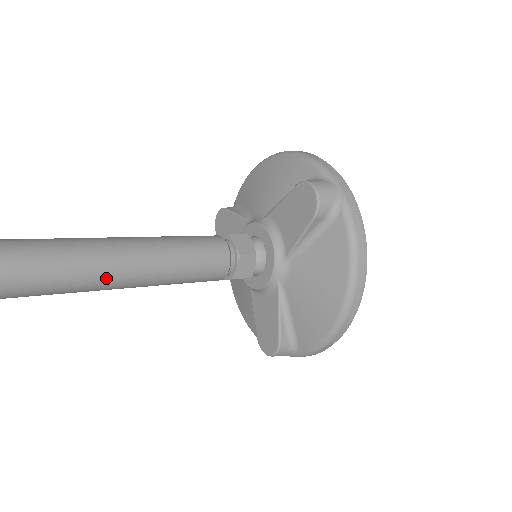
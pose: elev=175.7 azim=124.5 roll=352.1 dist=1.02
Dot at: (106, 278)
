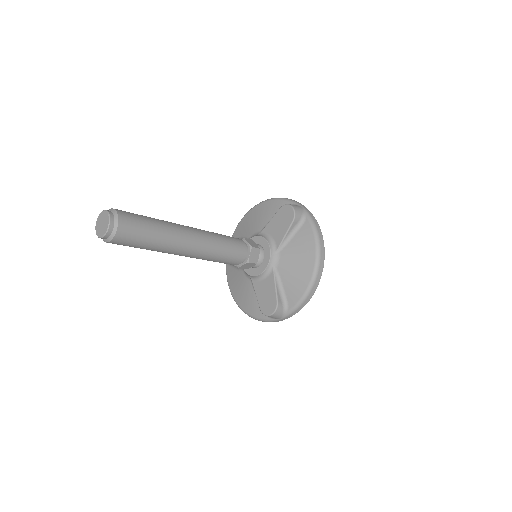
Dot at: (189, 243)
